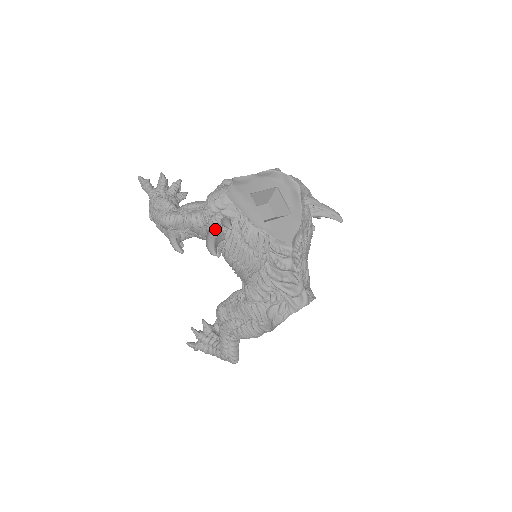
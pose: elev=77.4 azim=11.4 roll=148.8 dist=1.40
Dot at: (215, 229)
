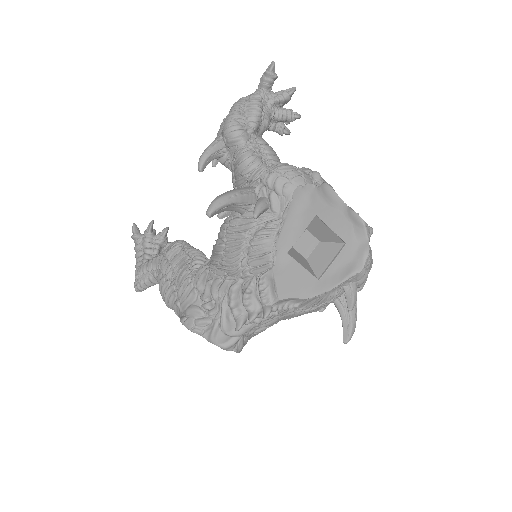
Dot at: (246, 196)
